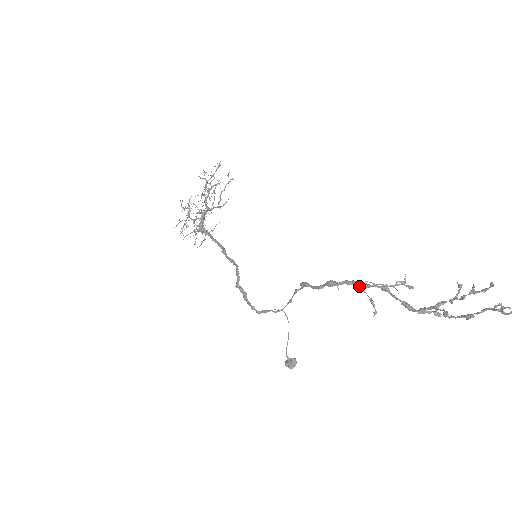
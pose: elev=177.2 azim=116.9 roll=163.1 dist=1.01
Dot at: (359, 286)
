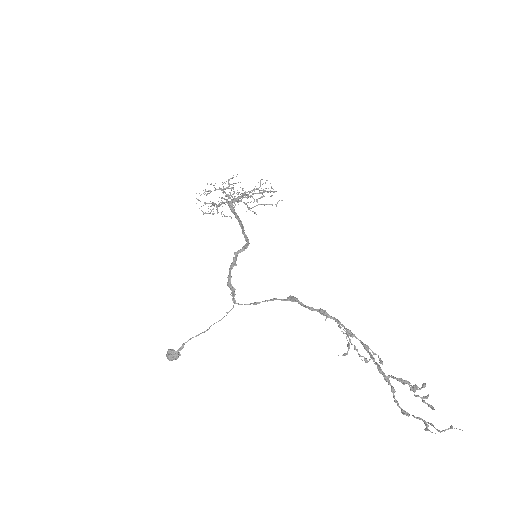
Dot at: (347, 330)
